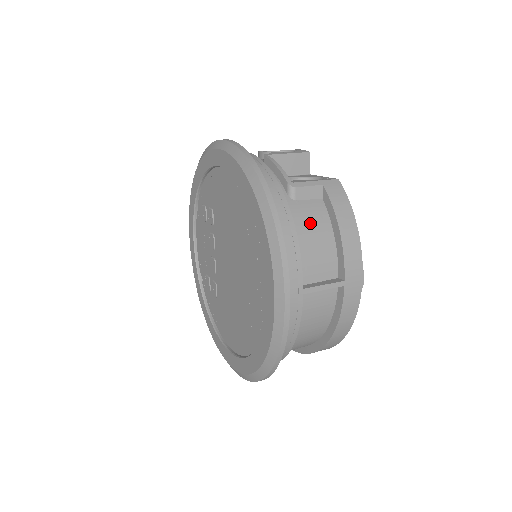
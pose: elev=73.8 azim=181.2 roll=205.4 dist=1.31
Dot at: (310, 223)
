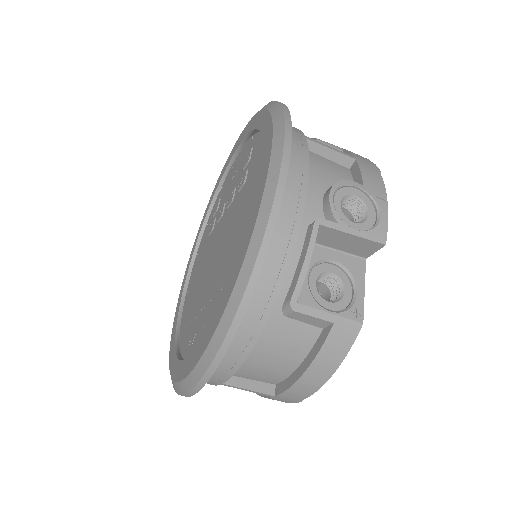
Dot at: (280, 346)
